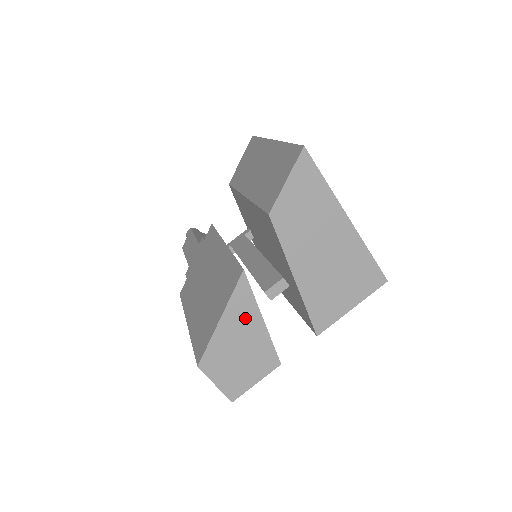
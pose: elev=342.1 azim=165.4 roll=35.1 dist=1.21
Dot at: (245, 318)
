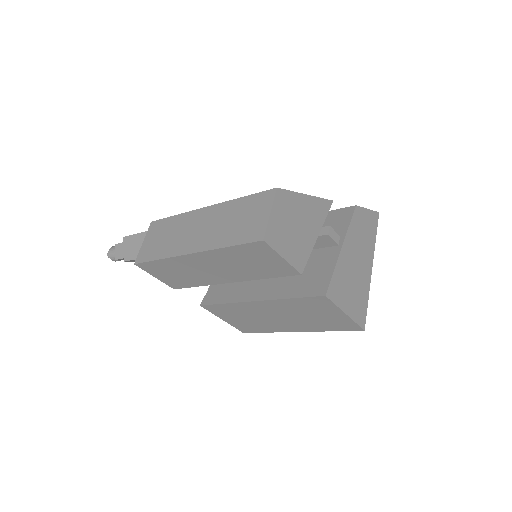
Dot at: (314, 217)
